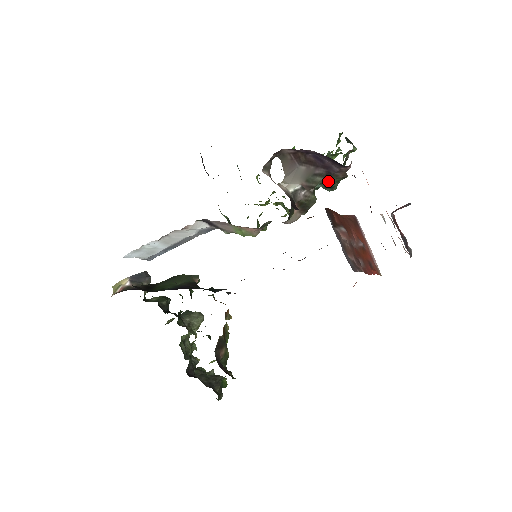
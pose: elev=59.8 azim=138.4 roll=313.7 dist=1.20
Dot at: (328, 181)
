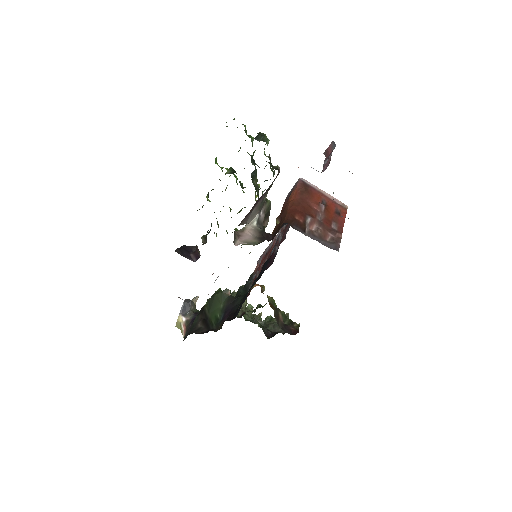
Dot at: (270, 187)
